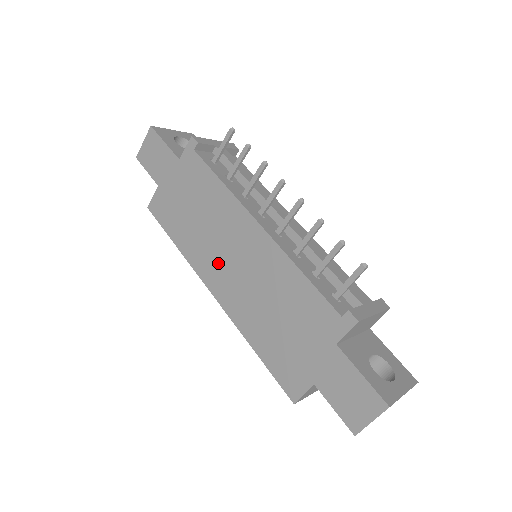
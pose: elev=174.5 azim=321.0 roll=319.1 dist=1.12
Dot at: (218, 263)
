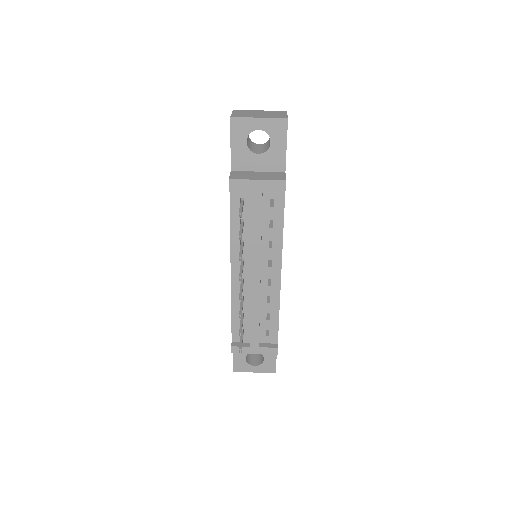
Dot at: occluded
